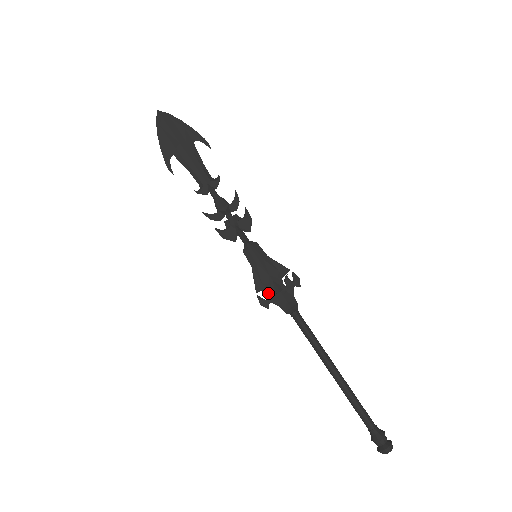
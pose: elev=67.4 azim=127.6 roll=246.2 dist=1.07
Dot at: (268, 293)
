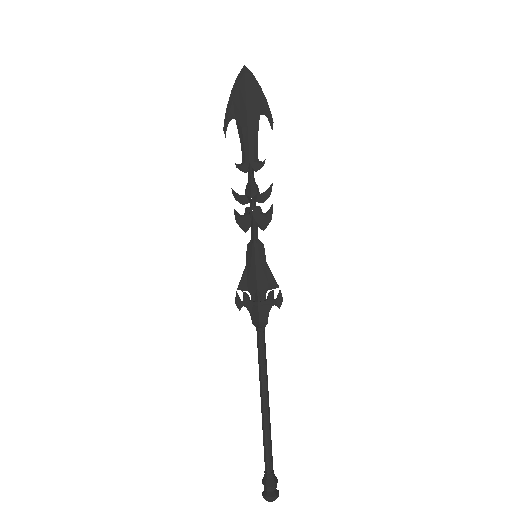
Dot at: (247, 296)
